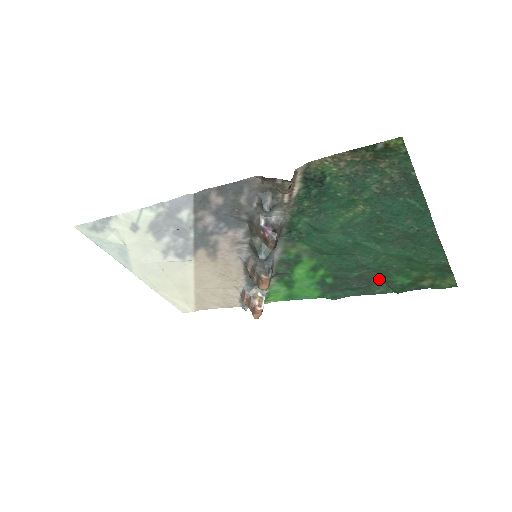
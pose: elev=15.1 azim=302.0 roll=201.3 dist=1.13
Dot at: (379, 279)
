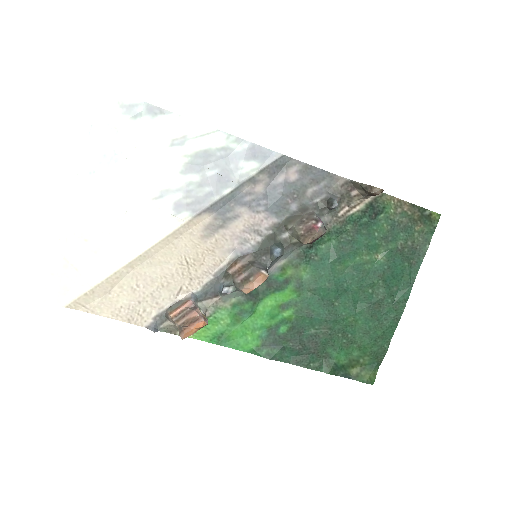
Dot at: (324, 348)
